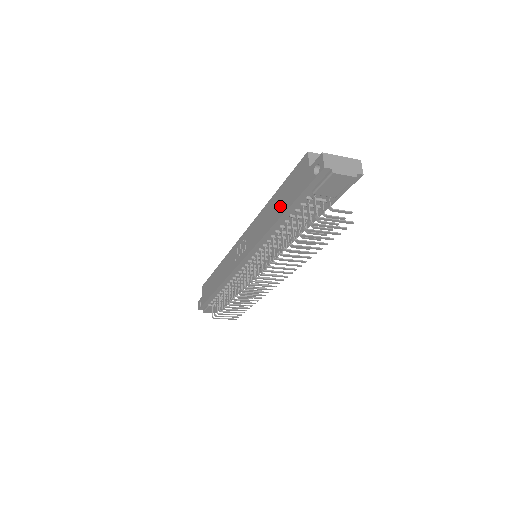
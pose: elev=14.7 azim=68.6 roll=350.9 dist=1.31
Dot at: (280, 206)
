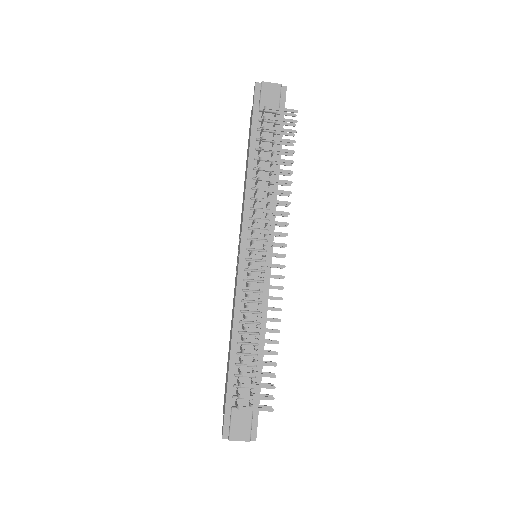
Dot at: occluded
